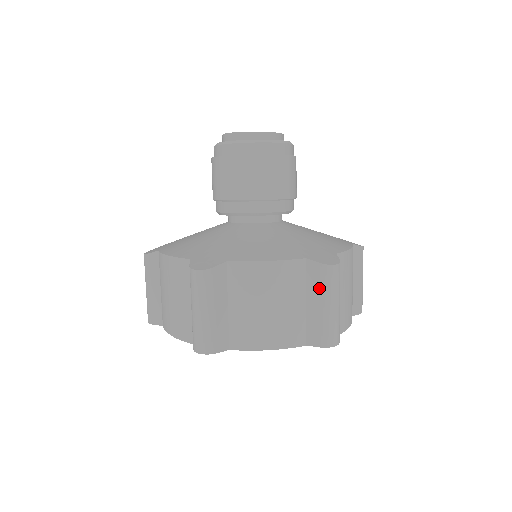
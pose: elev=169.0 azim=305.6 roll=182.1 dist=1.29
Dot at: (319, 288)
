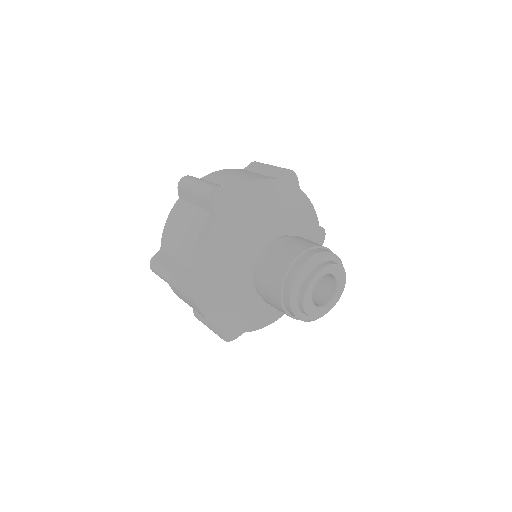
Dot at: occluded
